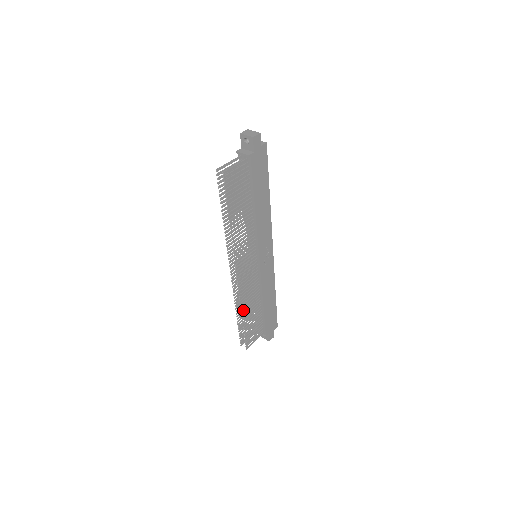
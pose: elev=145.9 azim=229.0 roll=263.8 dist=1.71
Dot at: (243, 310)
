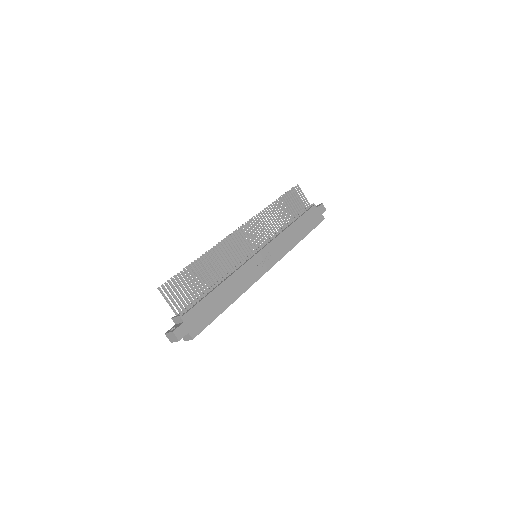
Dot at: (210, 254)
